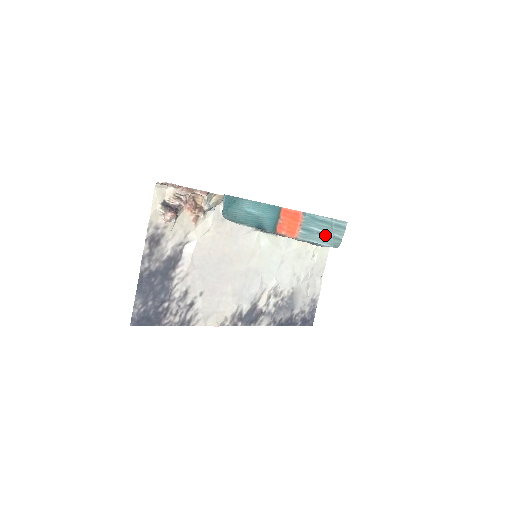
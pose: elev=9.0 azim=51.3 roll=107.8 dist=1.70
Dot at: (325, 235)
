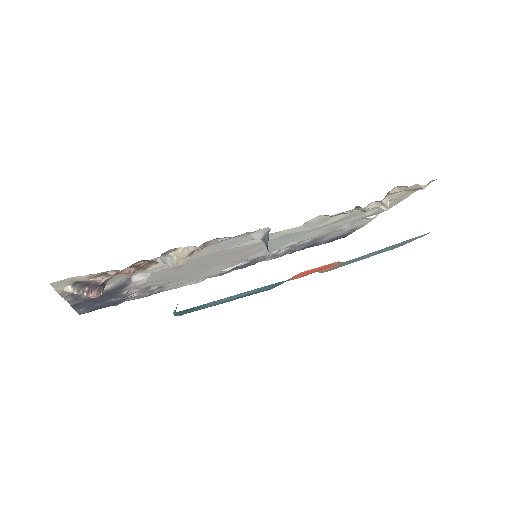
Dot at: (381, 251)
